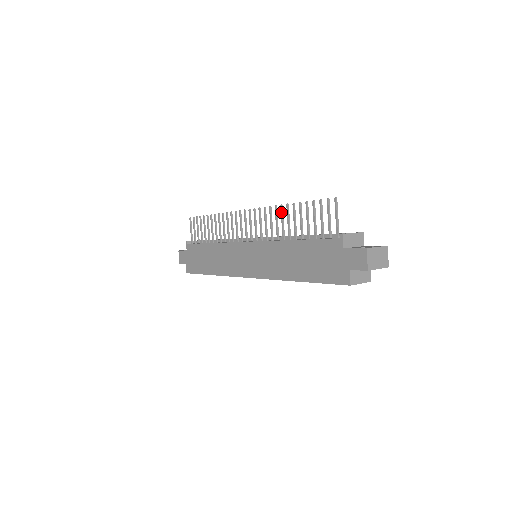
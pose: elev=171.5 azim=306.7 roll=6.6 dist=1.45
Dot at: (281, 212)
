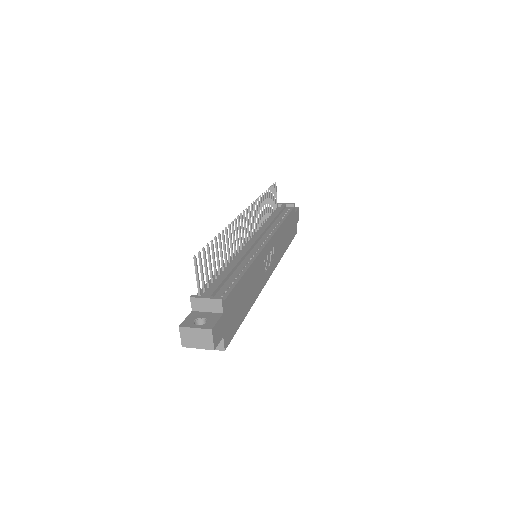
Dot at: (226, 234)
